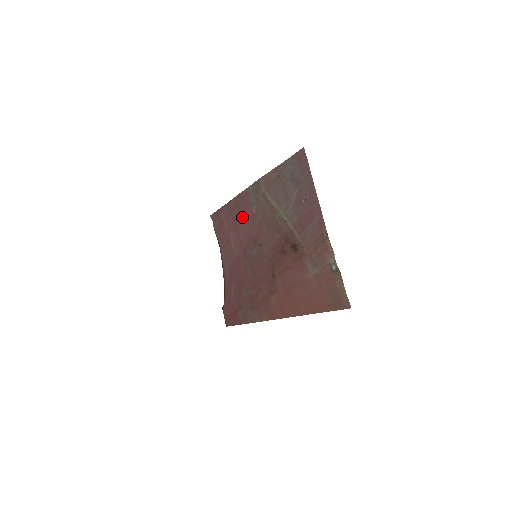
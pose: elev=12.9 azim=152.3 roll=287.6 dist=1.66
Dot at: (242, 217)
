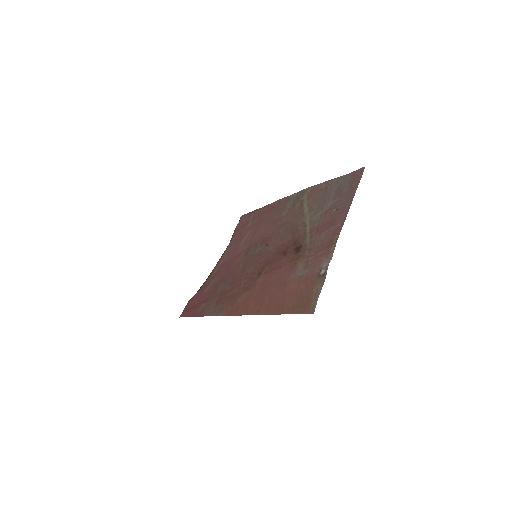
Dot at: (269, 219)
